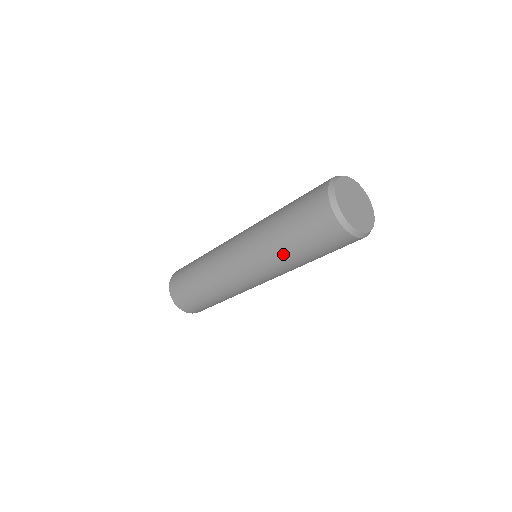
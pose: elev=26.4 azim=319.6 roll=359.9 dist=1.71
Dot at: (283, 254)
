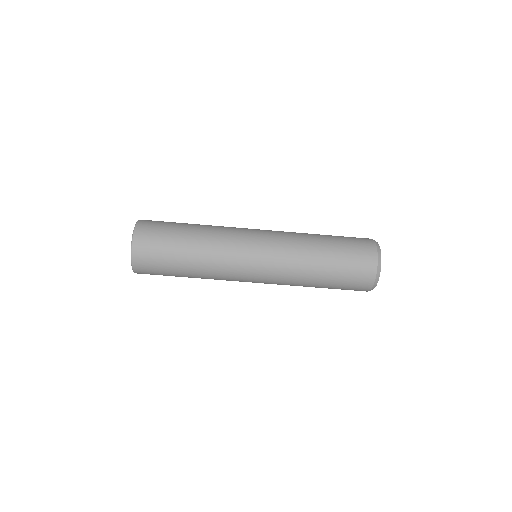
Dot at: (311, 236)
